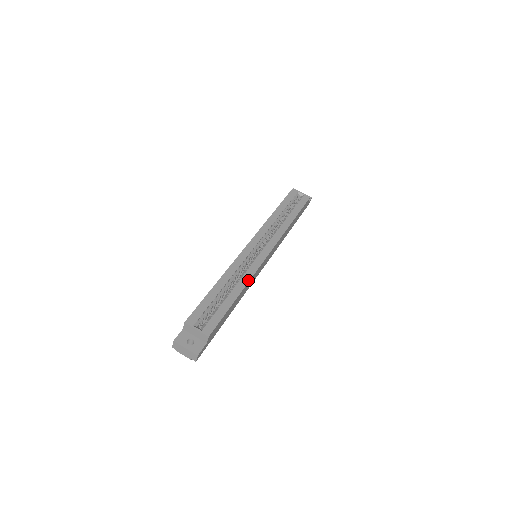
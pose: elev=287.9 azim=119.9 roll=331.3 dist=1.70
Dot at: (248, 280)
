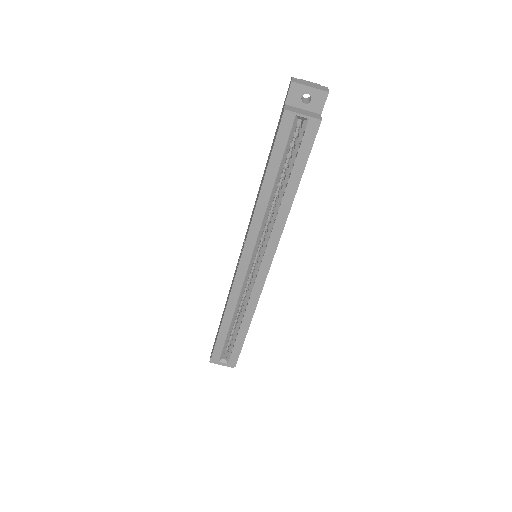
Dot at: (254, 309)
